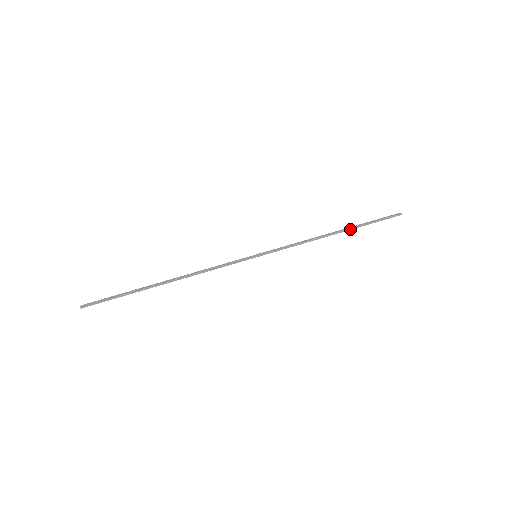
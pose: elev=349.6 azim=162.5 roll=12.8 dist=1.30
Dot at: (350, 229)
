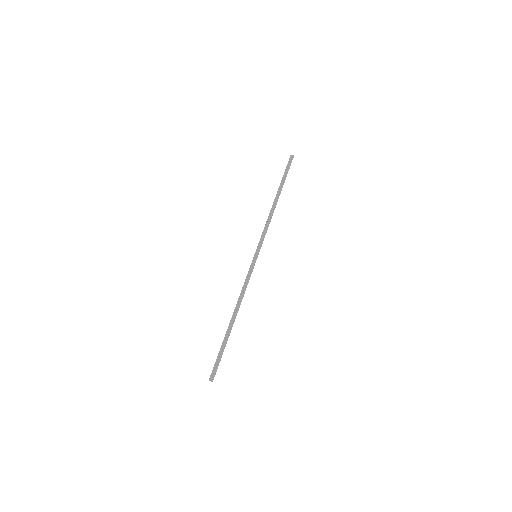
Dot at: occluded
